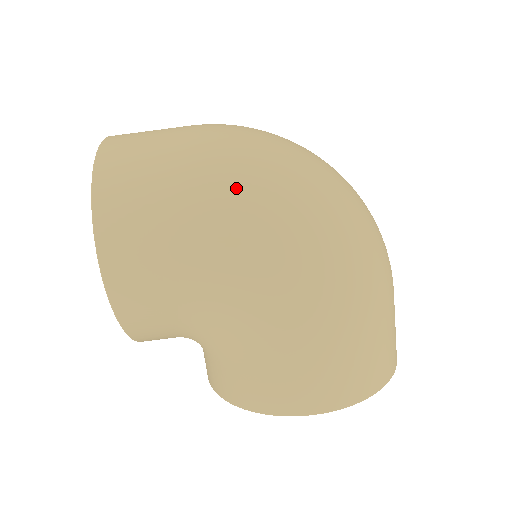
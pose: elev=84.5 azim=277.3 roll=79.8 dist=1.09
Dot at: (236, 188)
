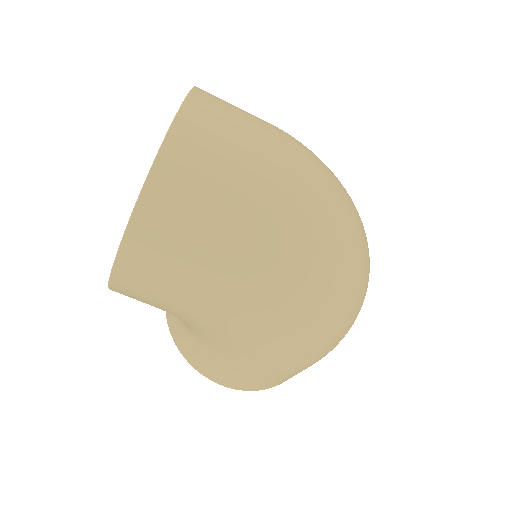
Dot at: (262, 287)
